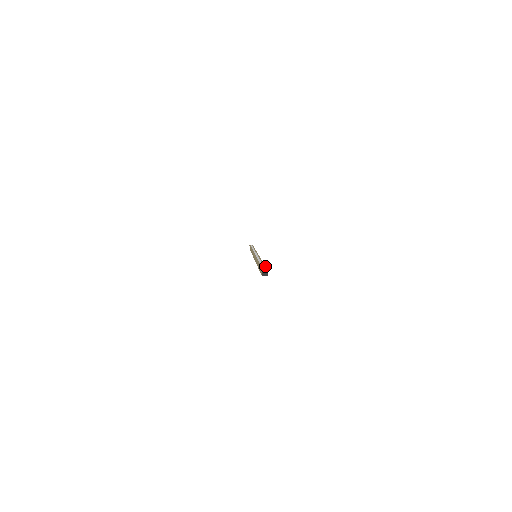
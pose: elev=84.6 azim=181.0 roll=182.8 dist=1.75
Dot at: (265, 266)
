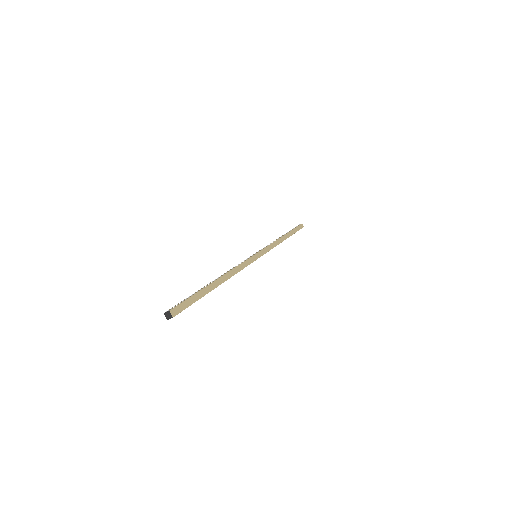
Dot at: (188, 298)
